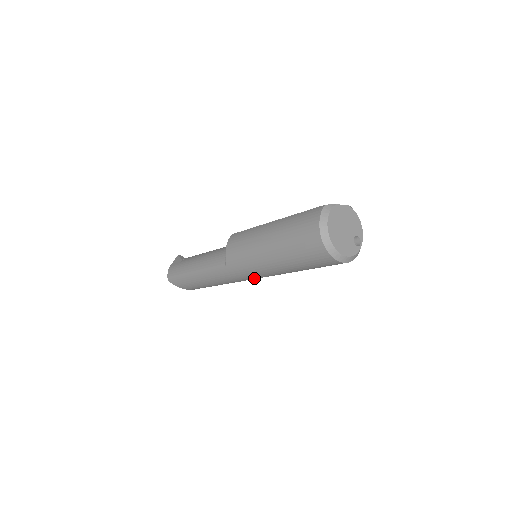
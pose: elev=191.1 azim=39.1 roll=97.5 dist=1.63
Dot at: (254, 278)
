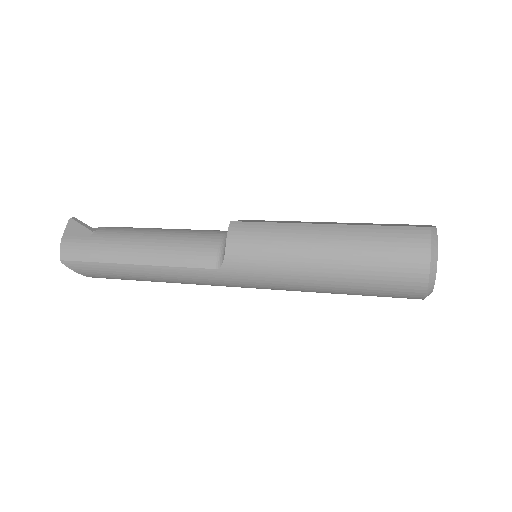
Dot at: occluded
